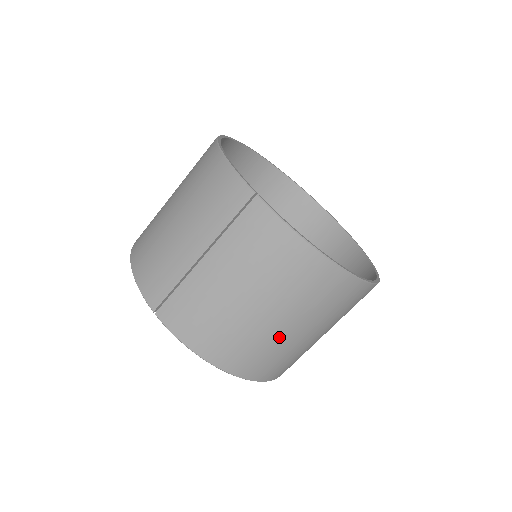
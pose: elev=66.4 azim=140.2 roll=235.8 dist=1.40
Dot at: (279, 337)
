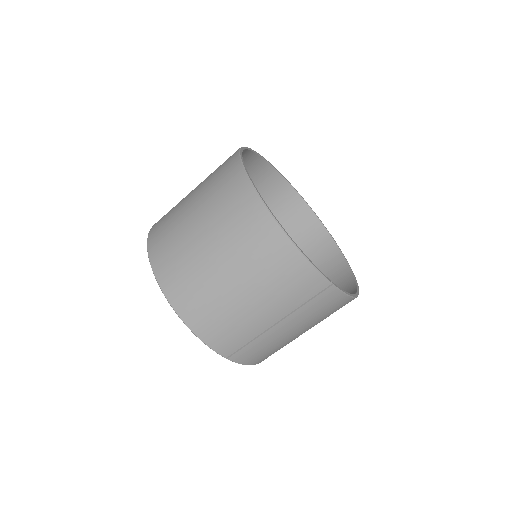
Dot at: occluded
